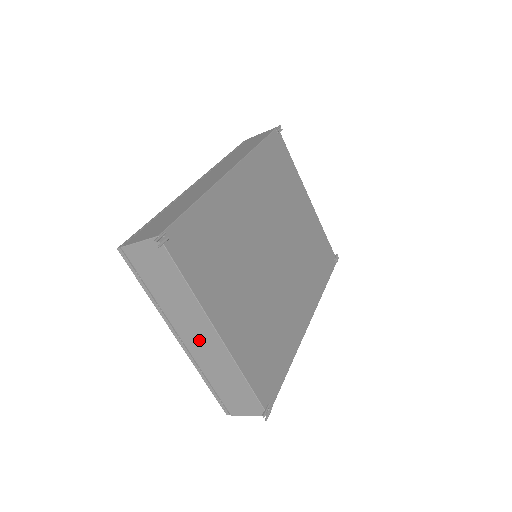
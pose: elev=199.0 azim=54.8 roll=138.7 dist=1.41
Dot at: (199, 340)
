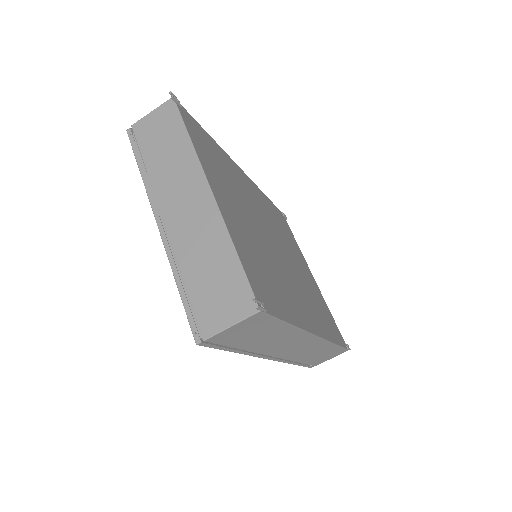
Dot at: (185, 210)
